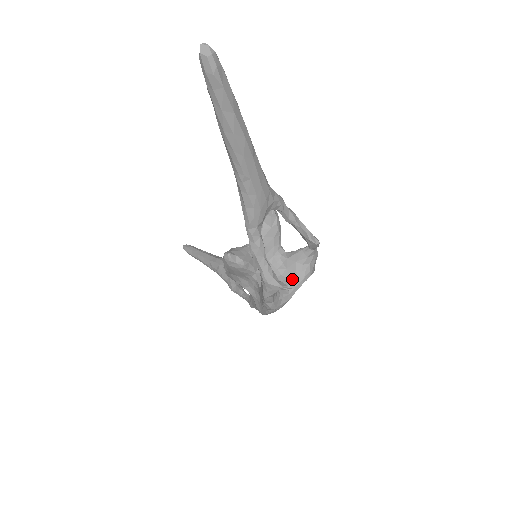
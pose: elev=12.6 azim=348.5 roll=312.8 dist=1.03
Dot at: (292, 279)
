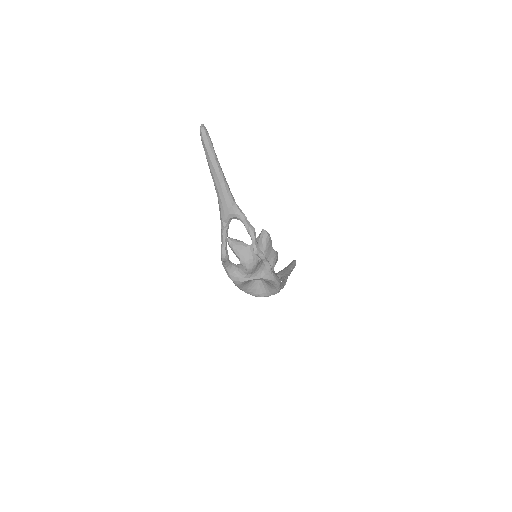
Dot at: (252, 273)
